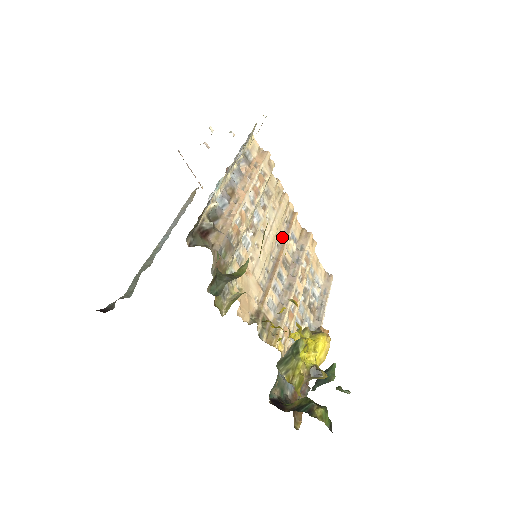
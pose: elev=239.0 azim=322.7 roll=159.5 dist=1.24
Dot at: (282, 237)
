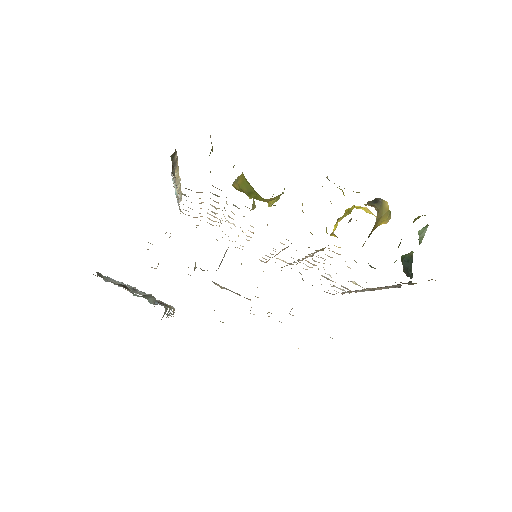
Dot at: occluded
